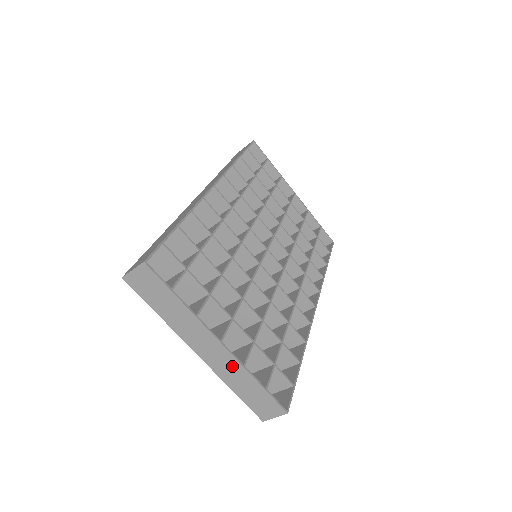
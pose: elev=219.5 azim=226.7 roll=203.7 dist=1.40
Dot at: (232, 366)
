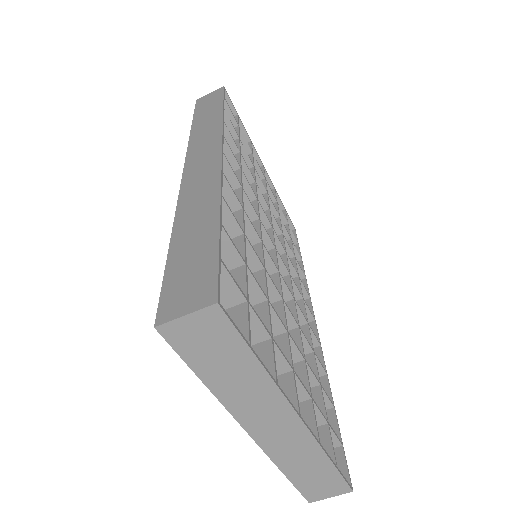
Dot at: (301, 446)
